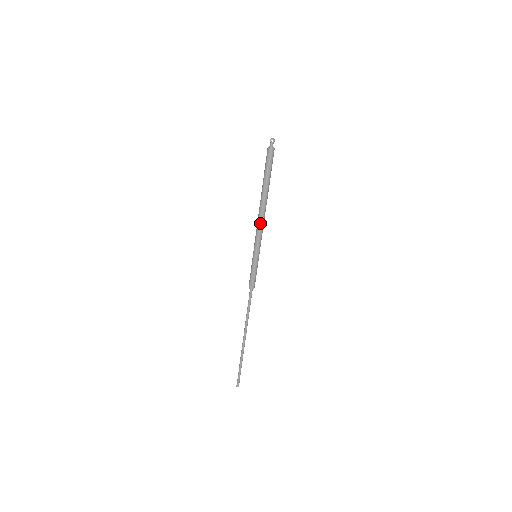
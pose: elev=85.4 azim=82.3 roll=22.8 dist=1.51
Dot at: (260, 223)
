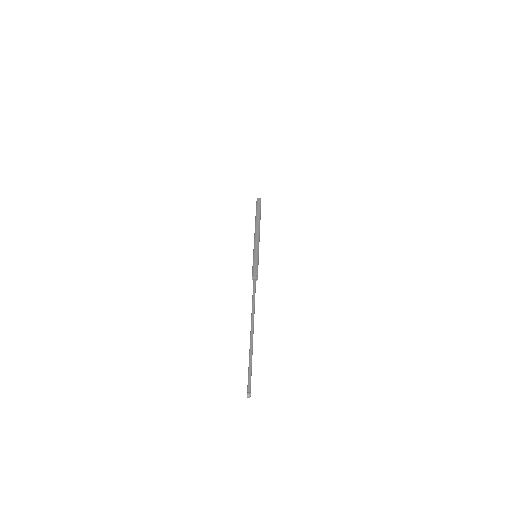
Dot at: (257, 233)
